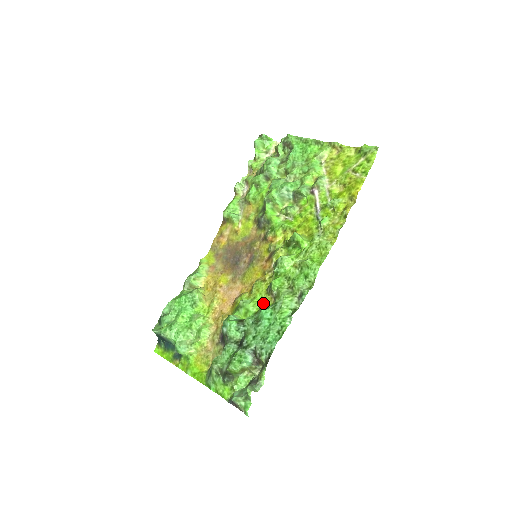
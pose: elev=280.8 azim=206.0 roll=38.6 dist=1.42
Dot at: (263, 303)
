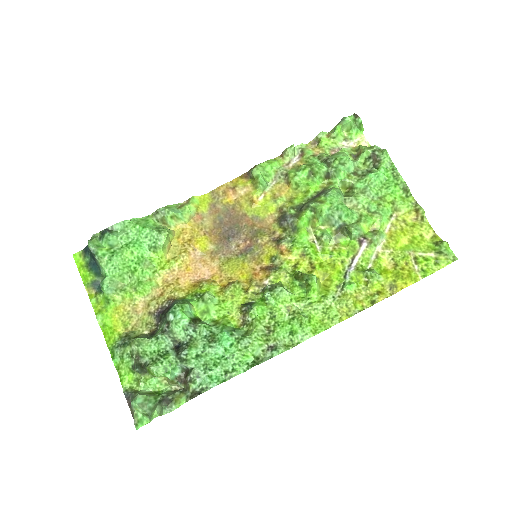
Dot at: (229, 316)
